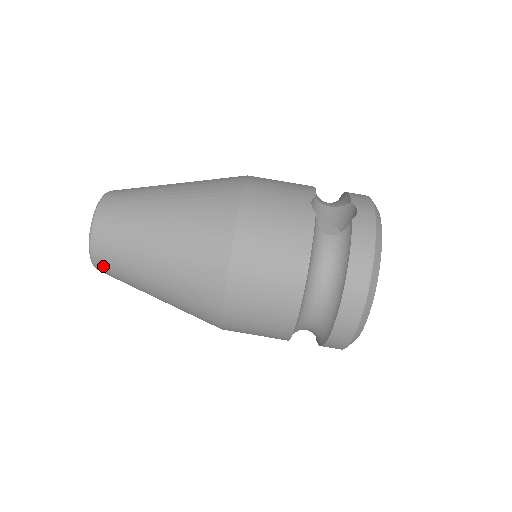
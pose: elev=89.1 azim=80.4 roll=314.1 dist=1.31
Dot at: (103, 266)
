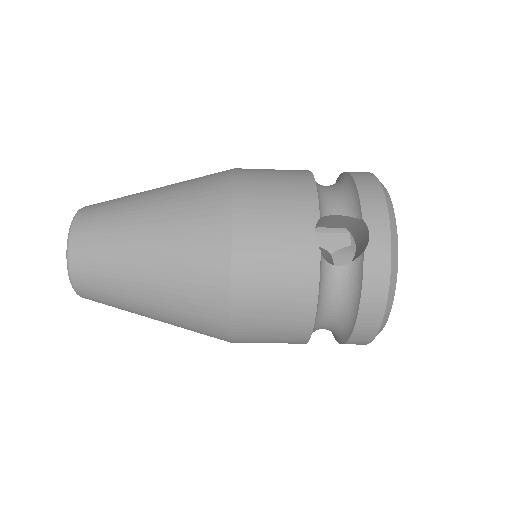
Dot at: occluded
